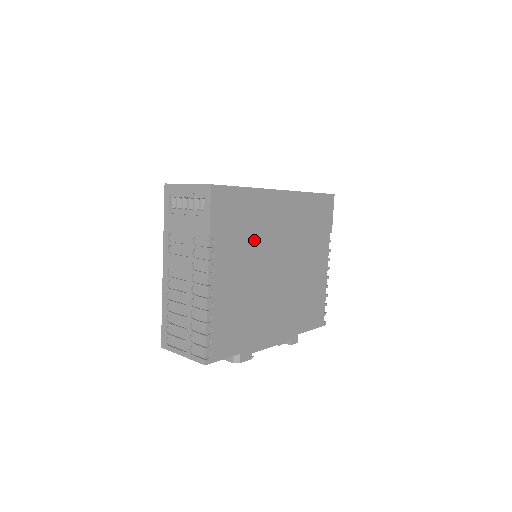
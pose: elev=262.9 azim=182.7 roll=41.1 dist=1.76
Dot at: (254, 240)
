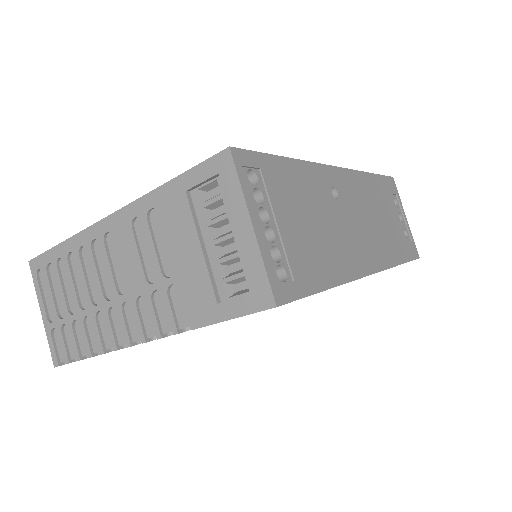
Dot at: occluded
